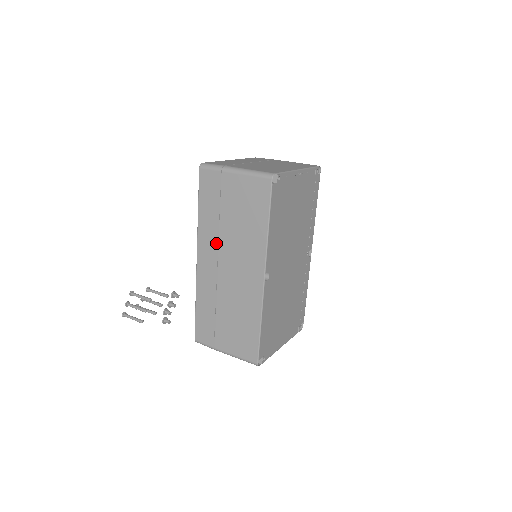
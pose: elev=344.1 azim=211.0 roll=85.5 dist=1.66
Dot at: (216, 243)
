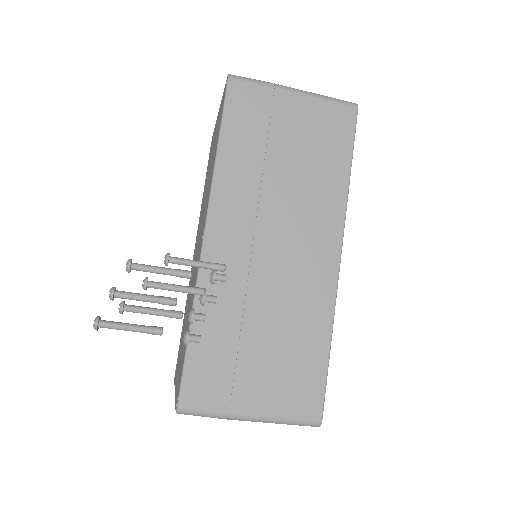
Dot at: (252, 203)
